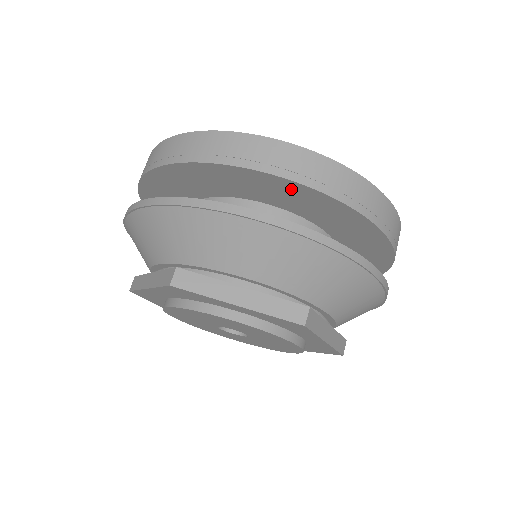
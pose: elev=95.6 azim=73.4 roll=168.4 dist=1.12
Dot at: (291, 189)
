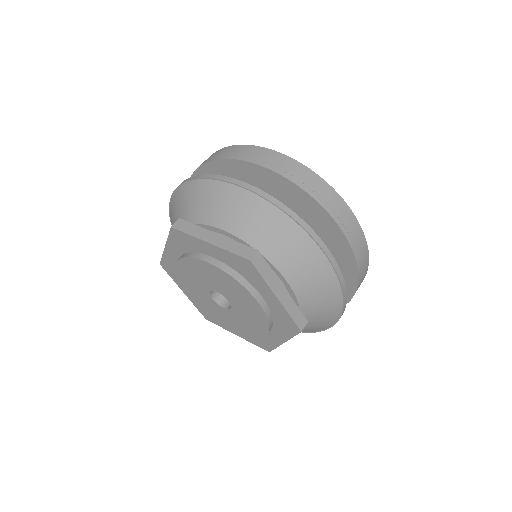
Dot at: (265, 177)
